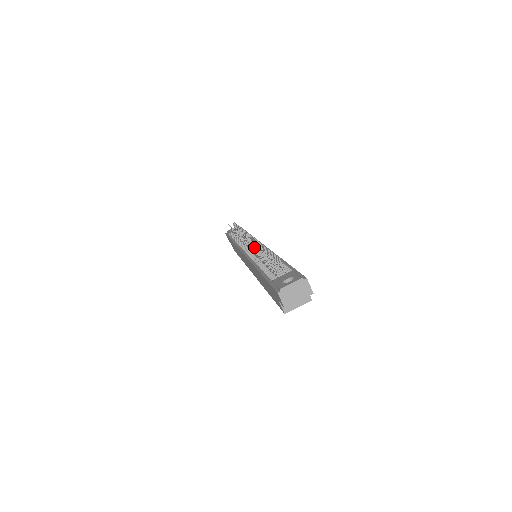
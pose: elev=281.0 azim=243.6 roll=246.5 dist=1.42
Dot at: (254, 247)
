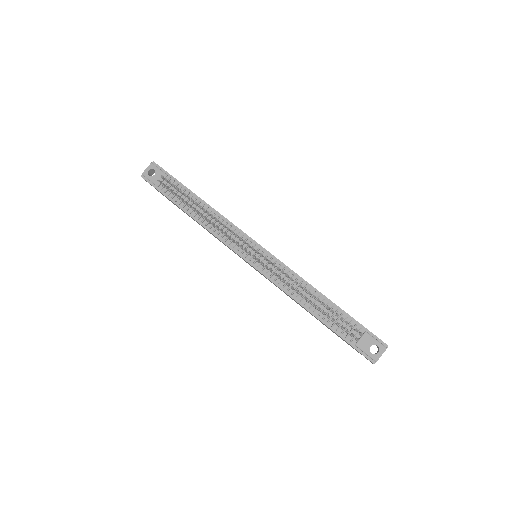
Dot at: (289, 284)
